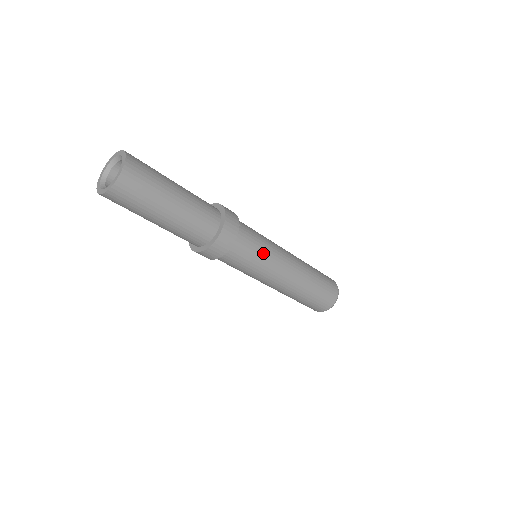
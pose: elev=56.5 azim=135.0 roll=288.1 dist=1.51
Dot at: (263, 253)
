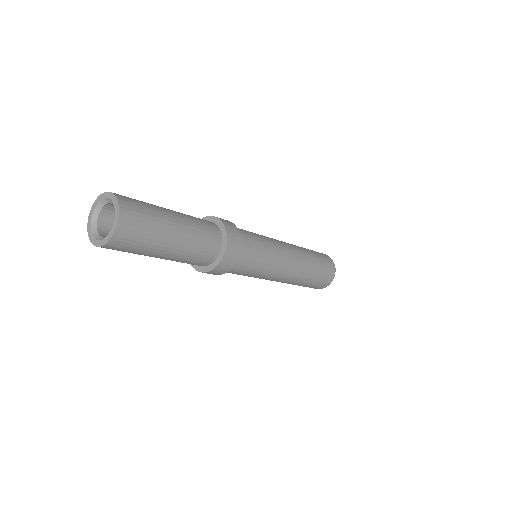
Dot at: (260, 269)
